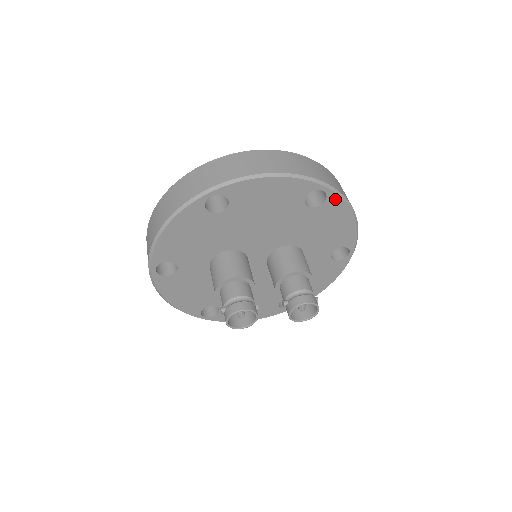
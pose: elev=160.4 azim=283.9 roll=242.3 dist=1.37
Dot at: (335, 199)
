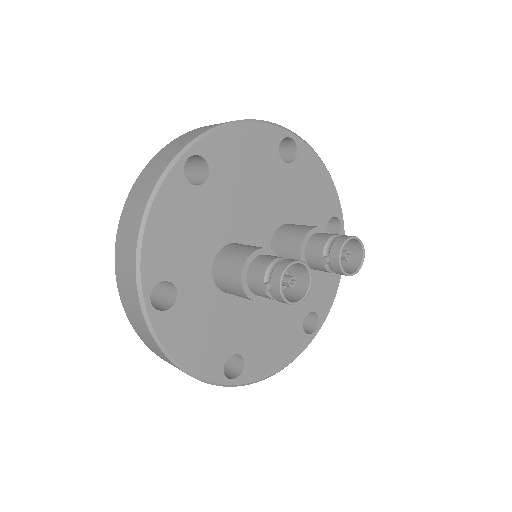
Dot at: (305, 149)
